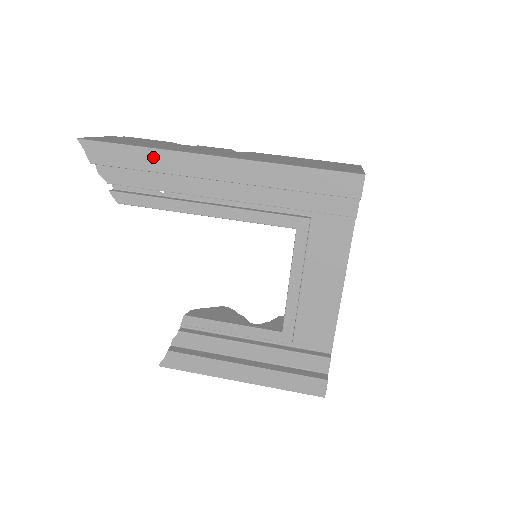
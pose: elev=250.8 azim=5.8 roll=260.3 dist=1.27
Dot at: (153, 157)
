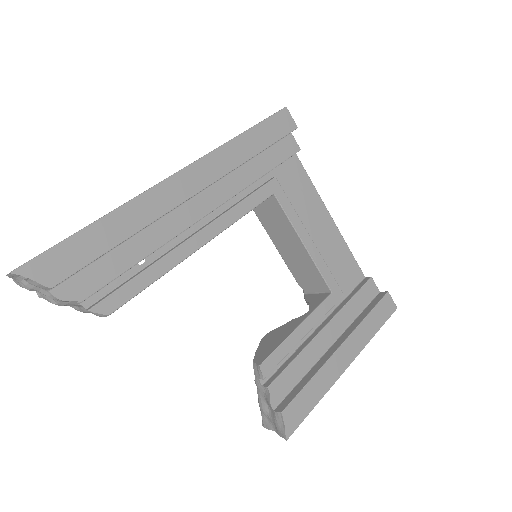
Dot at: (119, 221)
